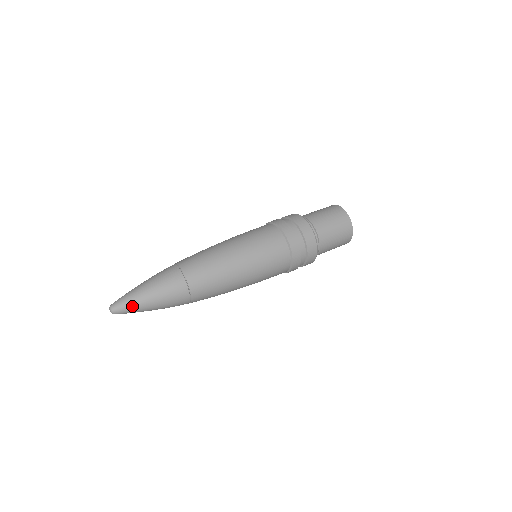
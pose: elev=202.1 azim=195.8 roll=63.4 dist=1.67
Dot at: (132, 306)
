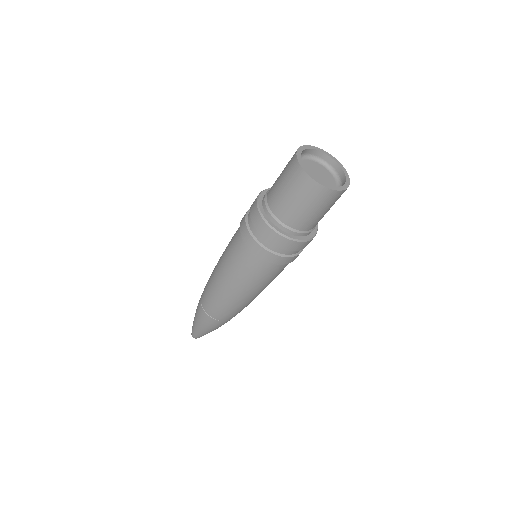
Dot at: (199, 335)
